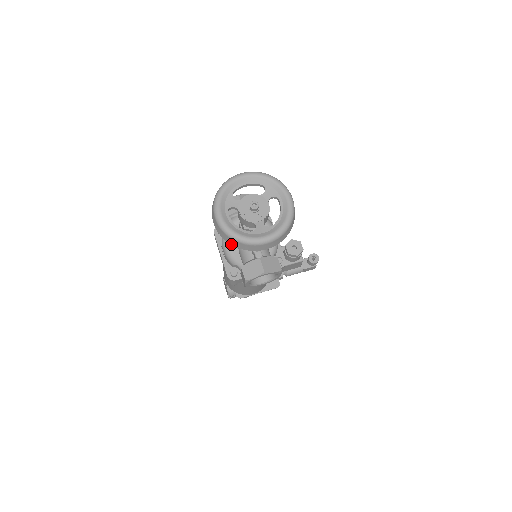
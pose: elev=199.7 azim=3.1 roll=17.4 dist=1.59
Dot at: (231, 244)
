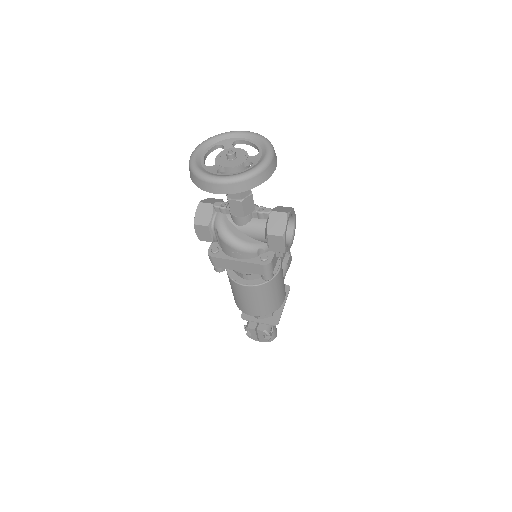
Dot at: (250, 189)
